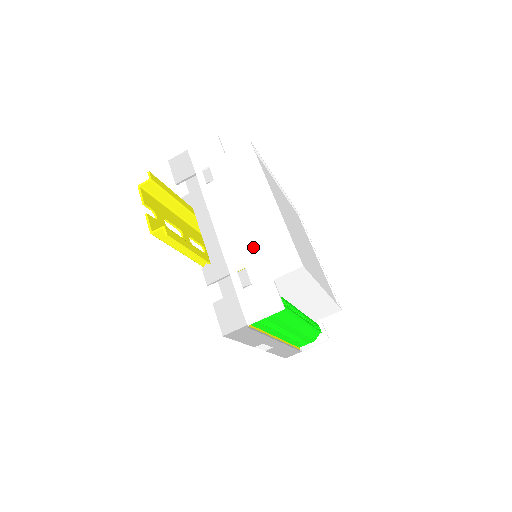
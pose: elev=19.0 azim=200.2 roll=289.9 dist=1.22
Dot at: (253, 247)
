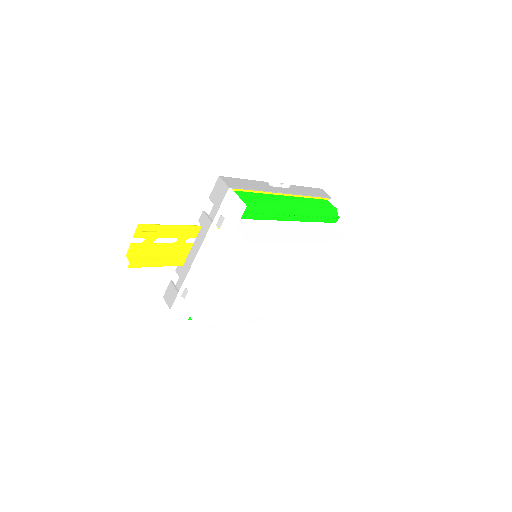
Dot at: (197, 291)
